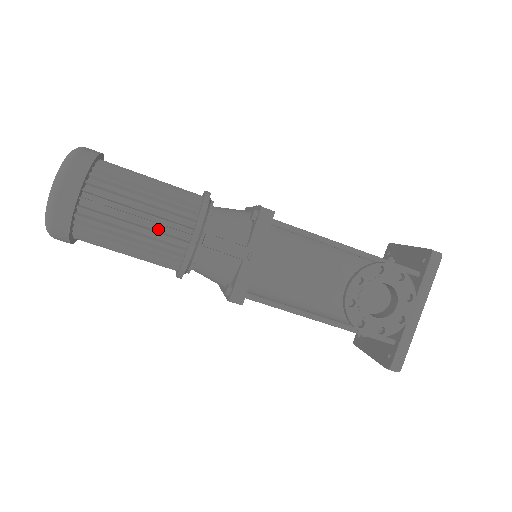
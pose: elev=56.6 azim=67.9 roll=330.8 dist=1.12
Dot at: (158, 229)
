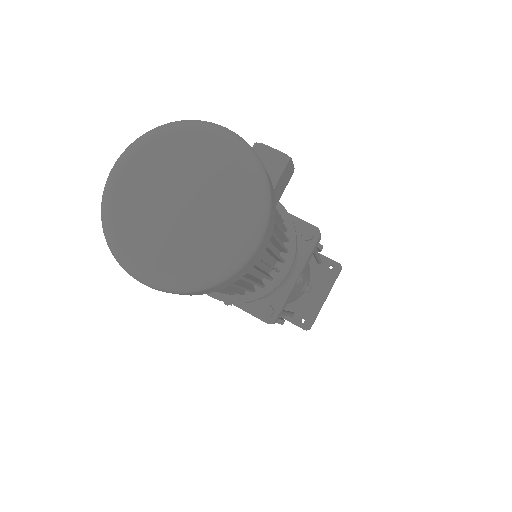
Dot at: occluded
